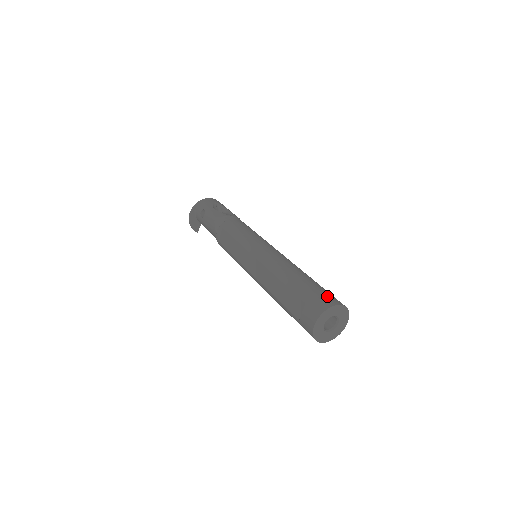
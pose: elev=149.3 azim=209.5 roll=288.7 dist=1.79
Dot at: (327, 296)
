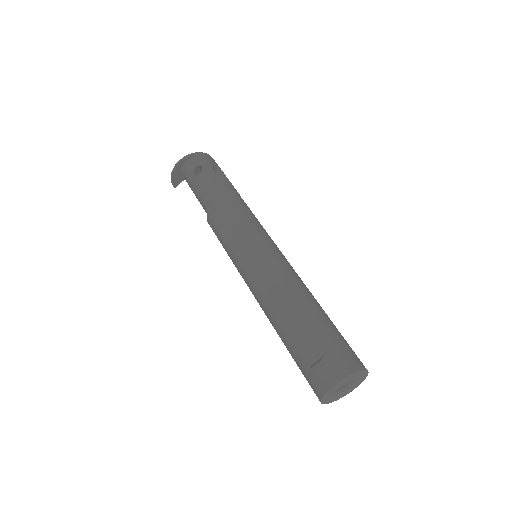
Dot at: (353, 353)
